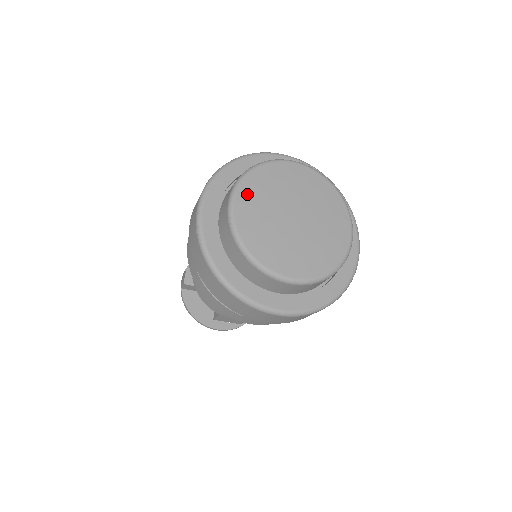
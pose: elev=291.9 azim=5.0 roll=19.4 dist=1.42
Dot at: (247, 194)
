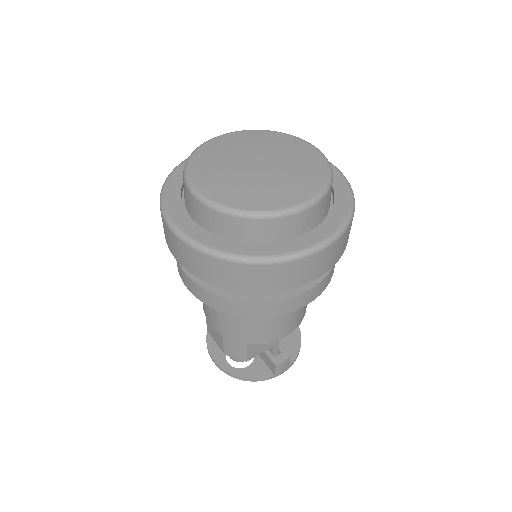
Dot at: (239, 136)
